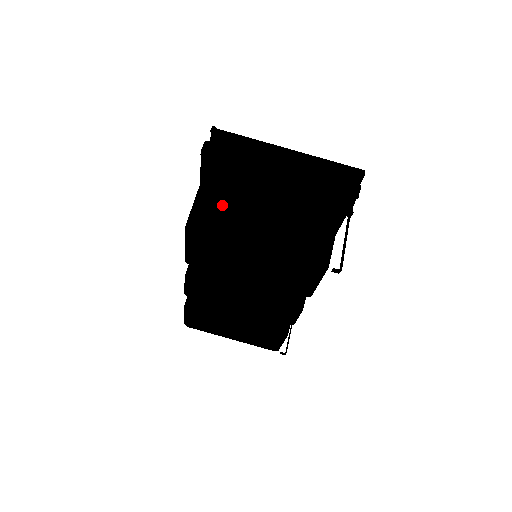
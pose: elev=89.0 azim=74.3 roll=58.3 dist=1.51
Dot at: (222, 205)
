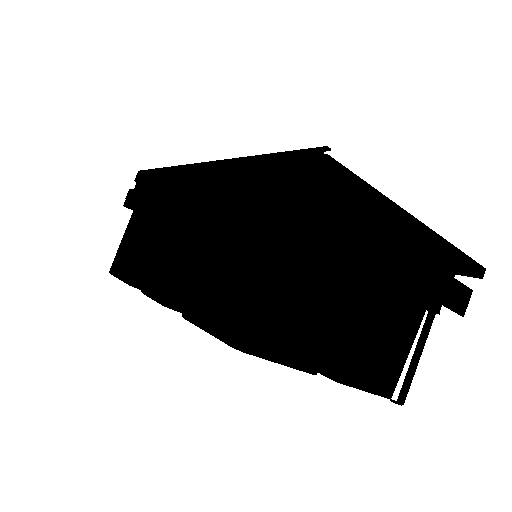
Dot at: (296, 308)
